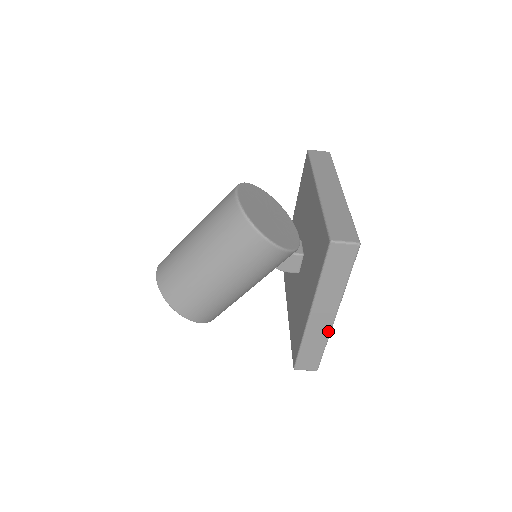
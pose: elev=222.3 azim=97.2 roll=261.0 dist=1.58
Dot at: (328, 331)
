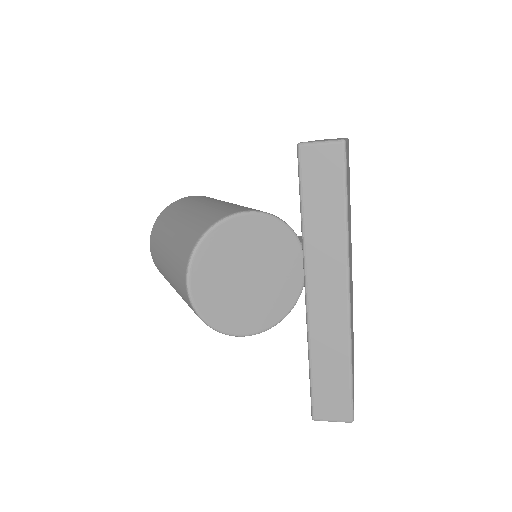
Dot at: occluded
